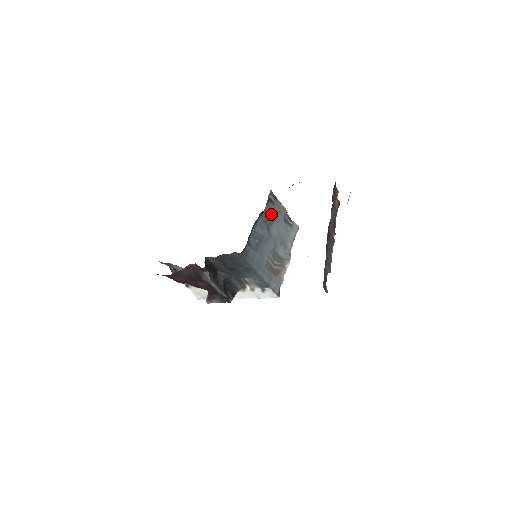
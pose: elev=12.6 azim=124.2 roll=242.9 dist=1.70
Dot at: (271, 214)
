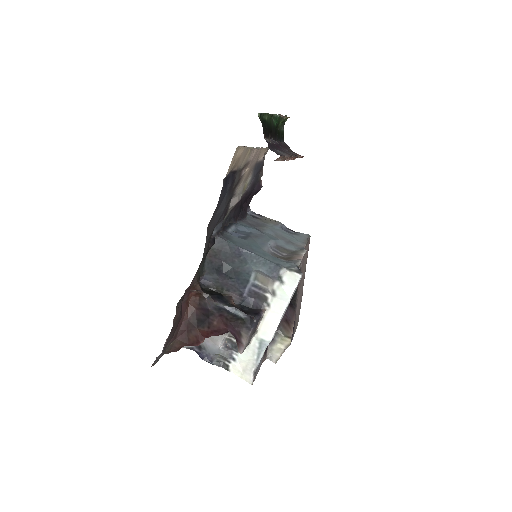
Dot at: (258, 223)
